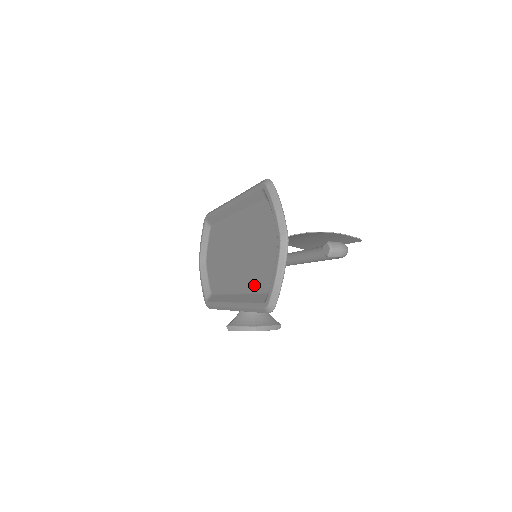
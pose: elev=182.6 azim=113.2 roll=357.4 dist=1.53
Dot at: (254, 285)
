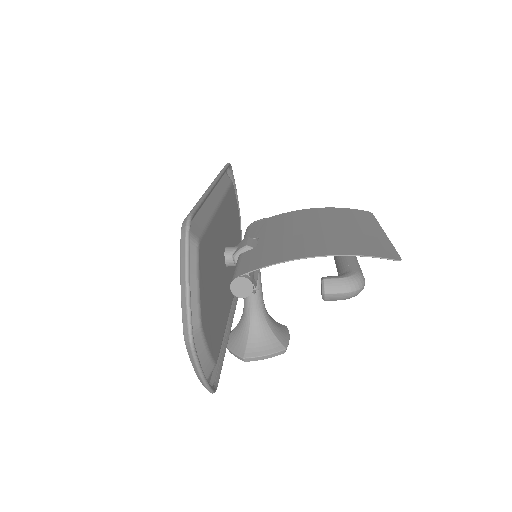
Dot at: occluded
